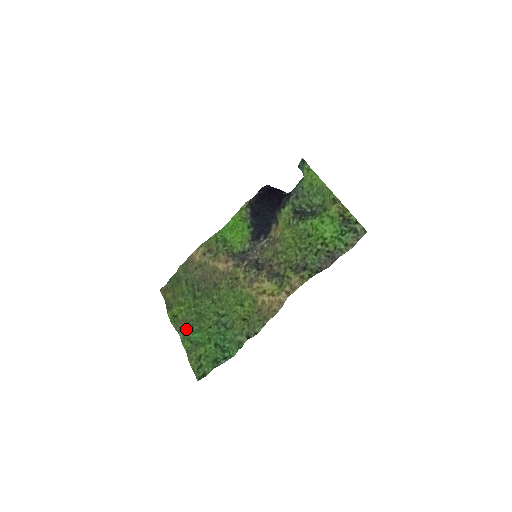
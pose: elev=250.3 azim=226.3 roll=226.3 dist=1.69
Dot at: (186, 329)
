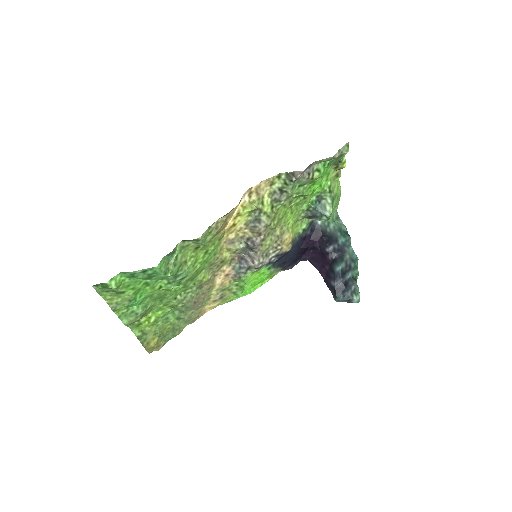
Dot at: (137, 317)
